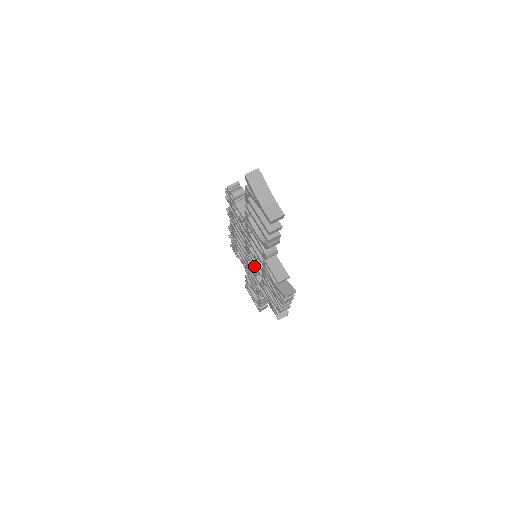
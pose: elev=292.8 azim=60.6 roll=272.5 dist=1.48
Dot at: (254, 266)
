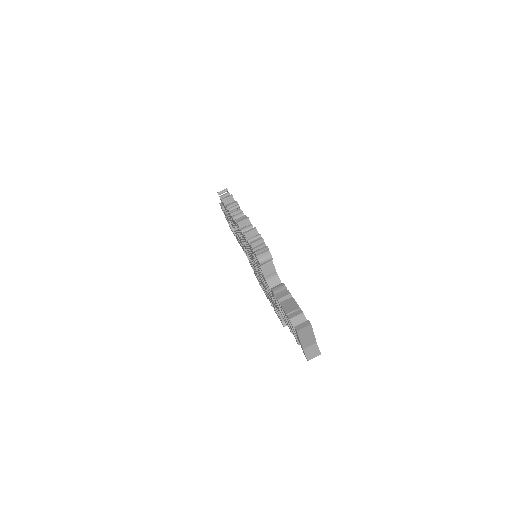
Dot at: (252, 262)
